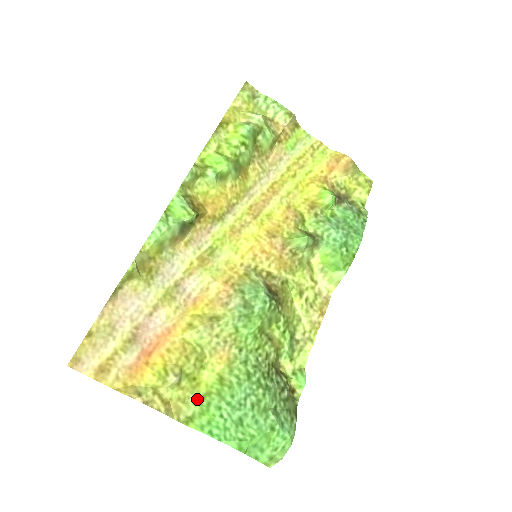
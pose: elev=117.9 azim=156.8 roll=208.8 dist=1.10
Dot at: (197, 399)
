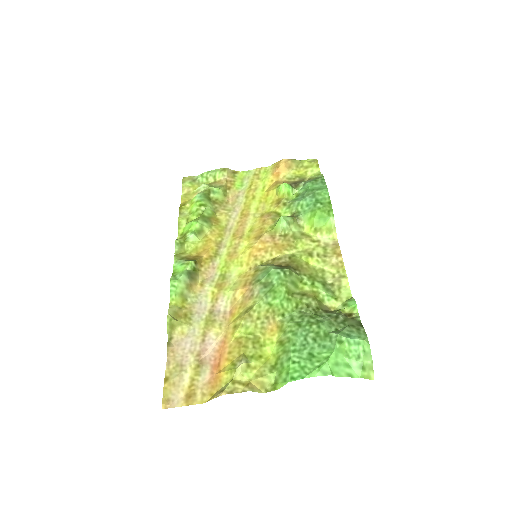
Dot at: (272, 368)
